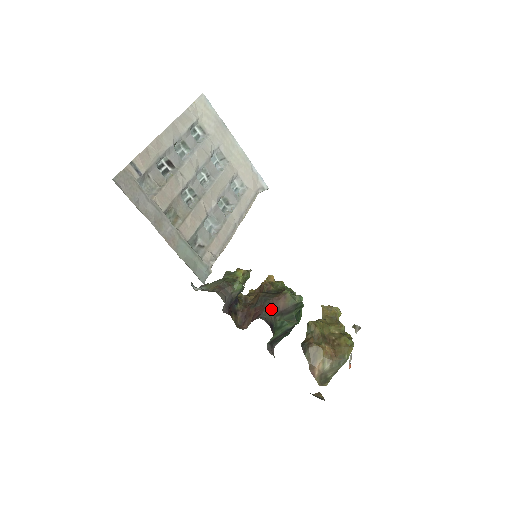
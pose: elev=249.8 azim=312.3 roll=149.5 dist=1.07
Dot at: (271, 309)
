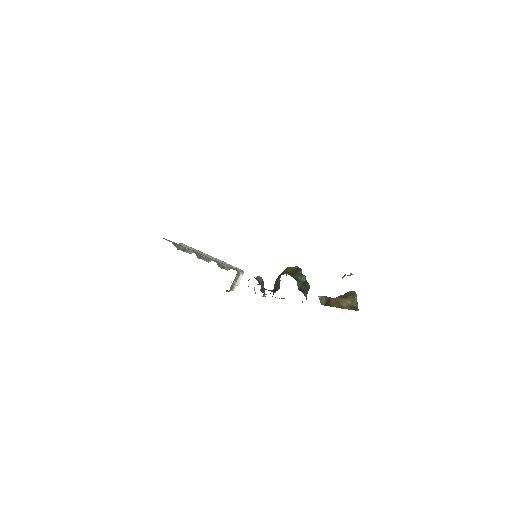
Dot at: occluded
